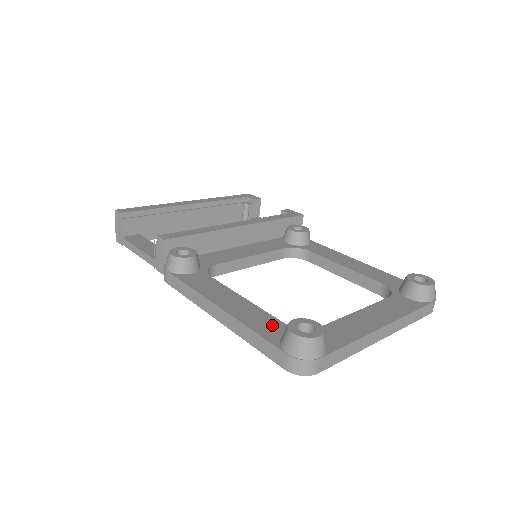
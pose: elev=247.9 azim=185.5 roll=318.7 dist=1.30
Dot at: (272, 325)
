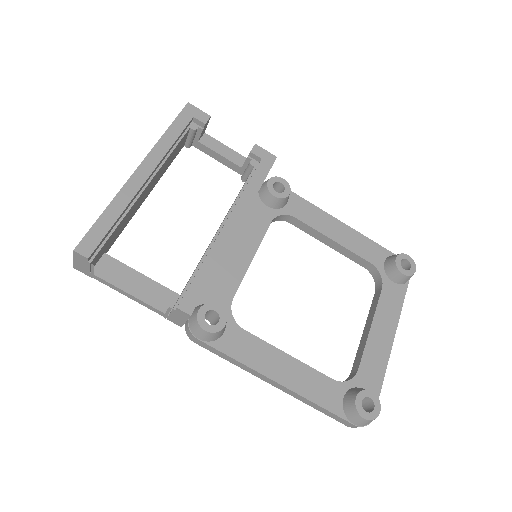
Dot at: (329, 389)
